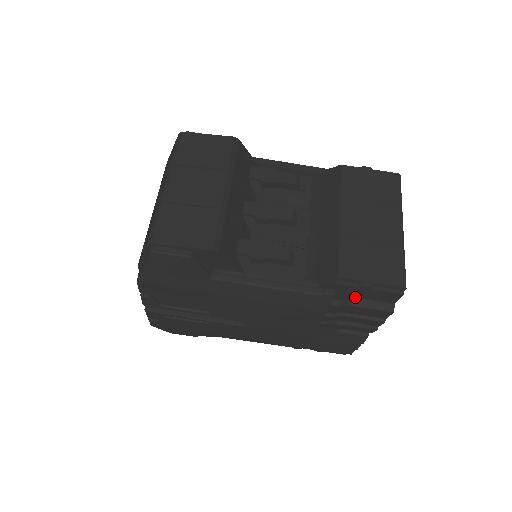
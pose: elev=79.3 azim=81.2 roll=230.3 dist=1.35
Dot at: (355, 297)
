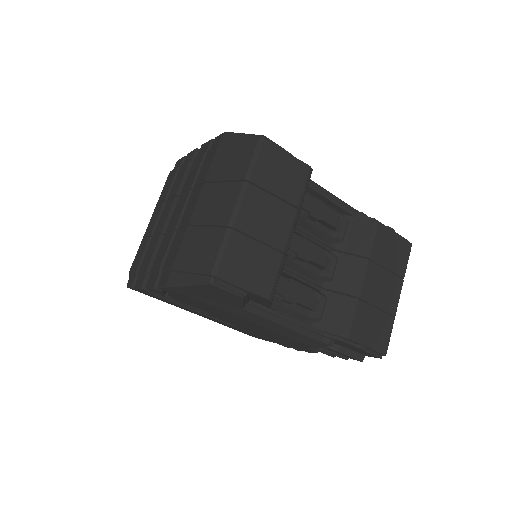
Dot at: (343, 346)
